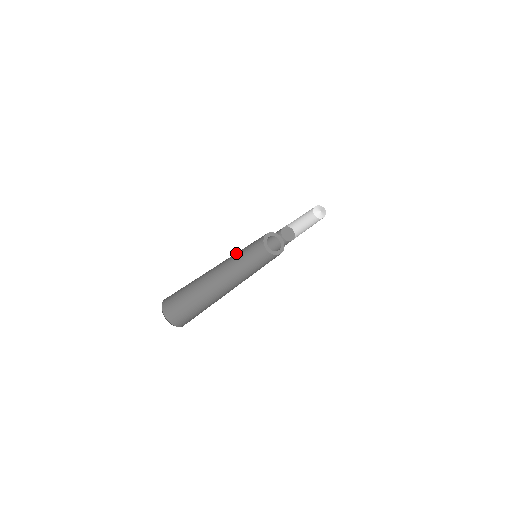
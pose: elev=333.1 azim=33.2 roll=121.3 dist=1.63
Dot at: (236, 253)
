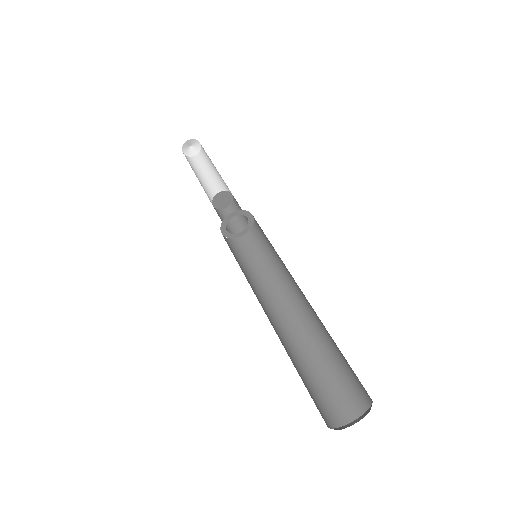
Dot at: occluded
